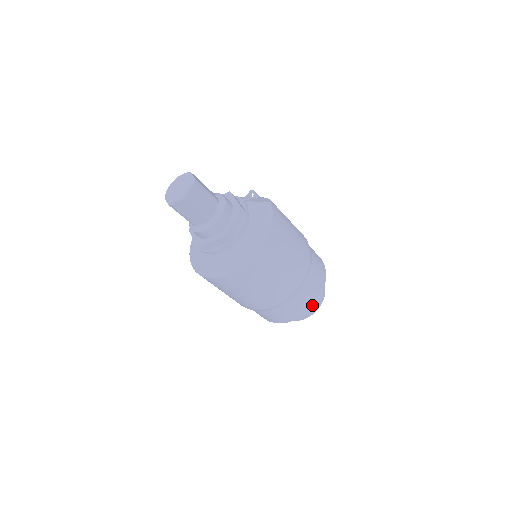
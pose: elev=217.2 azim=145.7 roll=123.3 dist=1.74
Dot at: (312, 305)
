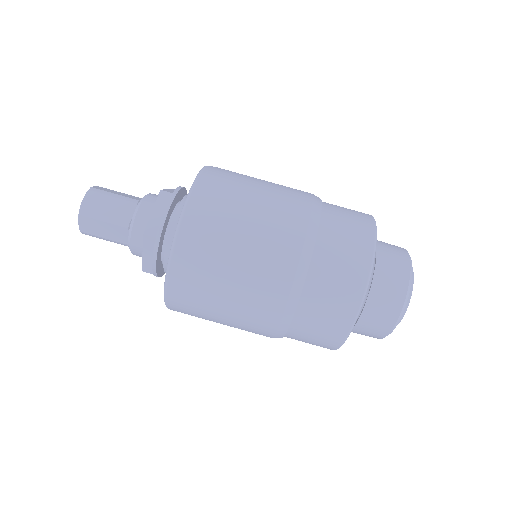
Dot at: (362, 286)
